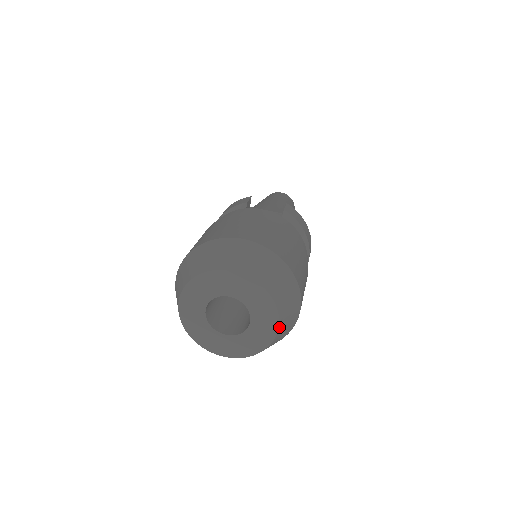
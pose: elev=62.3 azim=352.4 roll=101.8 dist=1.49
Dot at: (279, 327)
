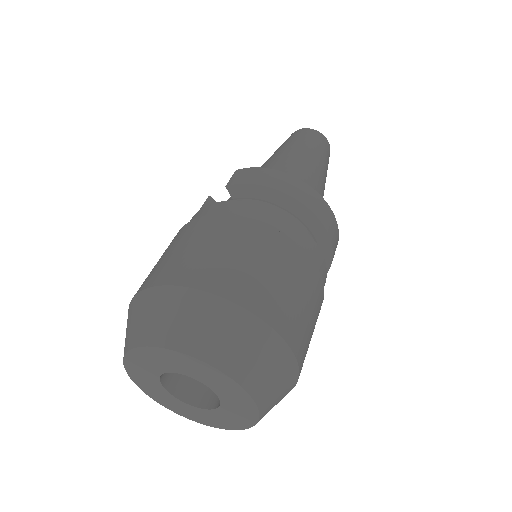
Dot at: (231, 375)
